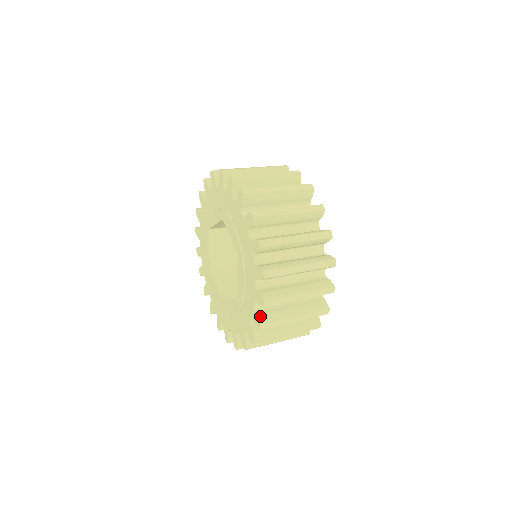
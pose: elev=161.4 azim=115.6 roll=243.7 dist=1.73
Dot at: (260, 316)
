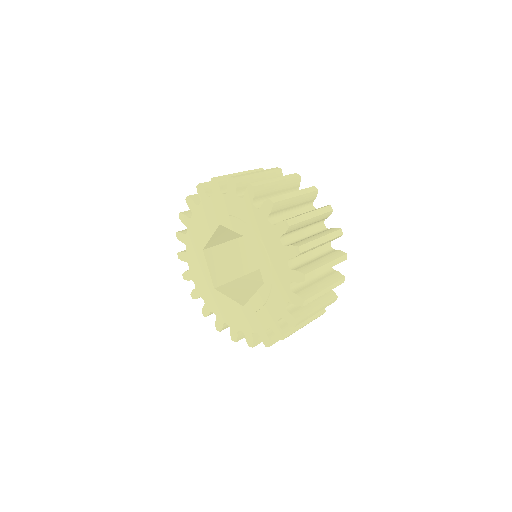
Dot at: (270, 338)
